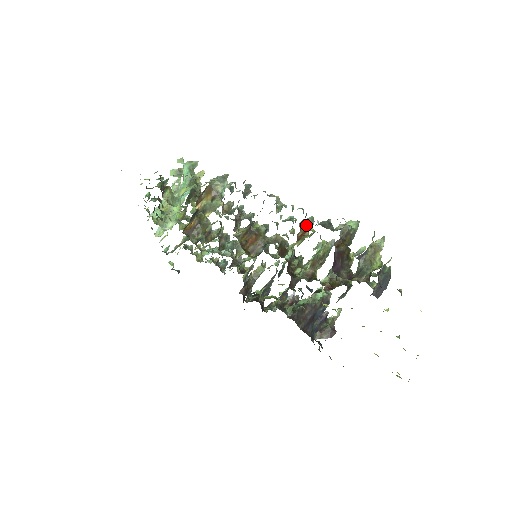
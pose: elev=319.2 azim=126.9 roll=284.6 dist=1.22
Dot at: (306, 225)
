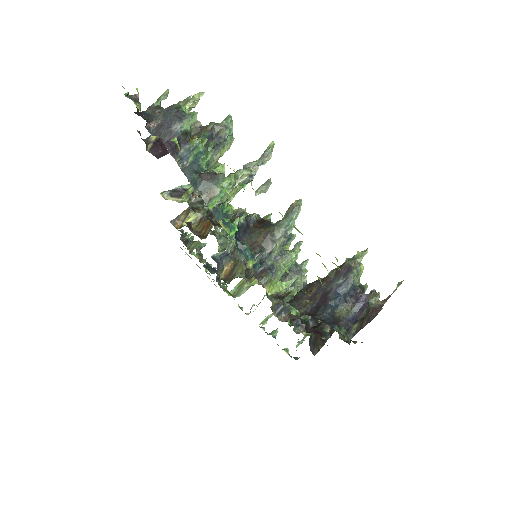
Dot at: occluded
